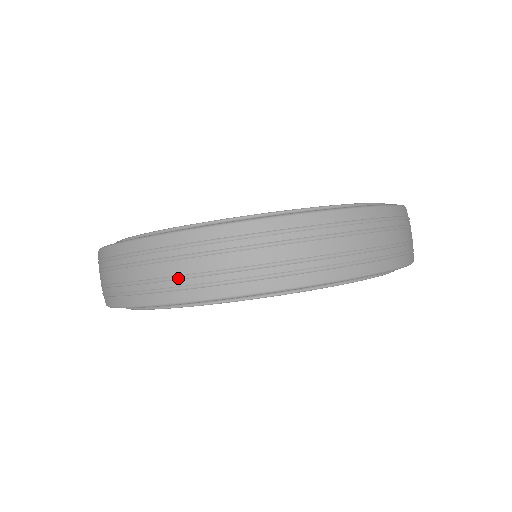
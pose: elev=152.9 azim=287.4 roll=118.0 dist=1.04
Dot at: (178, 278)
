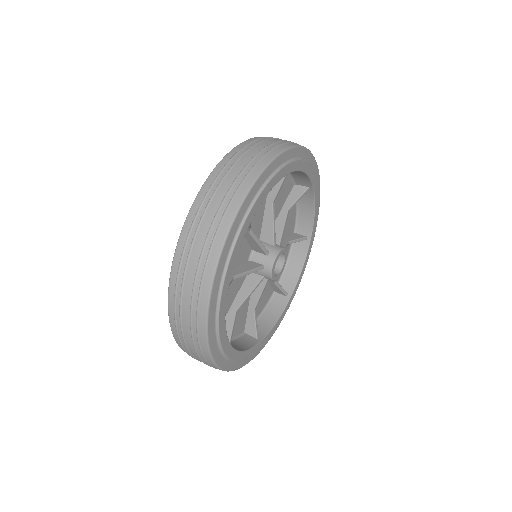
Dot at: (237, 178)
